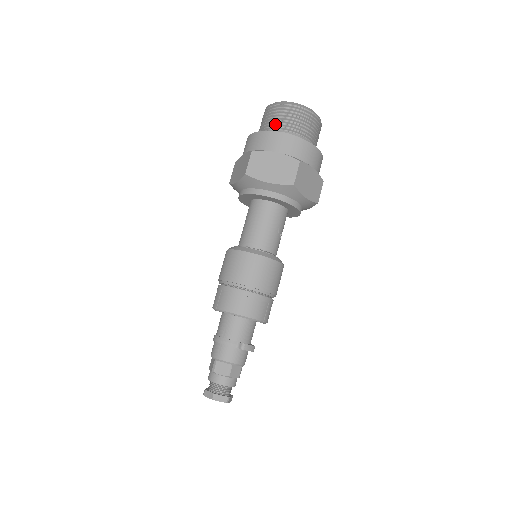
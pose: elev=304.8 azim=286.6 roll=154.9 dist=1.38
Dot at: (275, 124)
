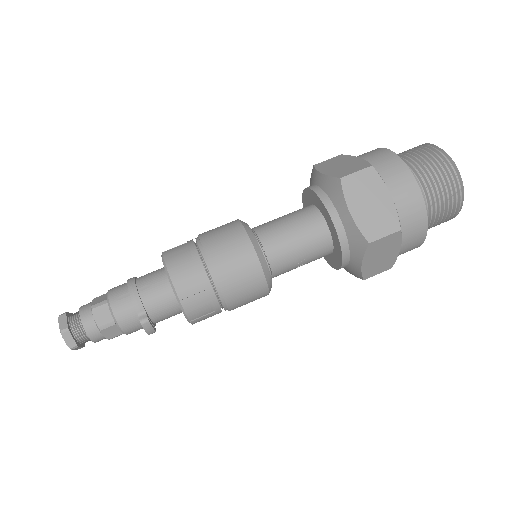
Dot at: (420, 168)
